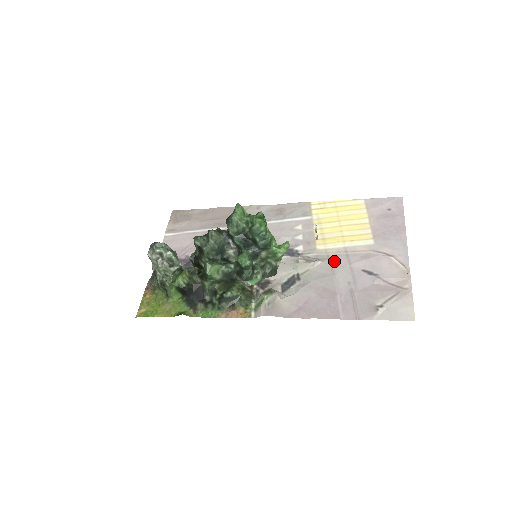
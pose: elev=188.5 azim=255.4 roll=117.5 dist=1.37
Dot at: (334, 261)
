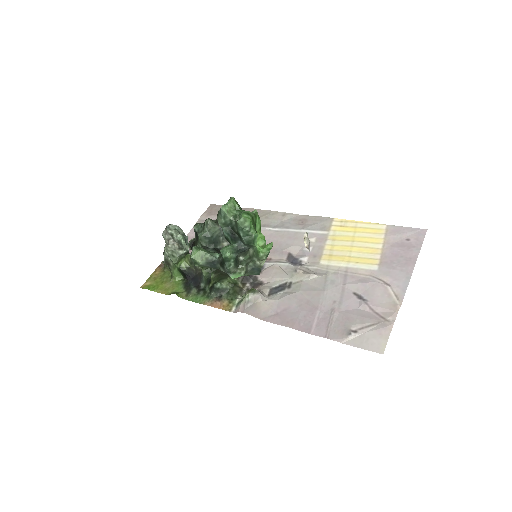
Dot at: (330, 278)
